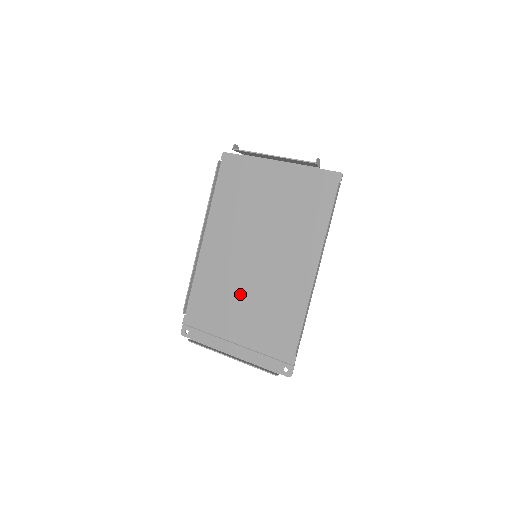
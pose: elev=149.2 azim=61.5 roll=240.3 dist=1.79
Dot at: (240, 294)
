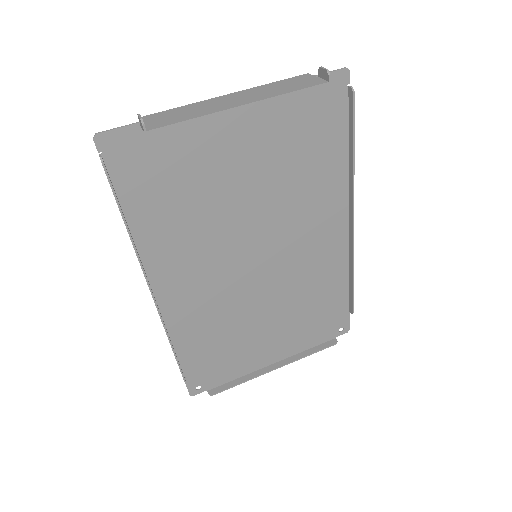
Dot at: (254, 309)
